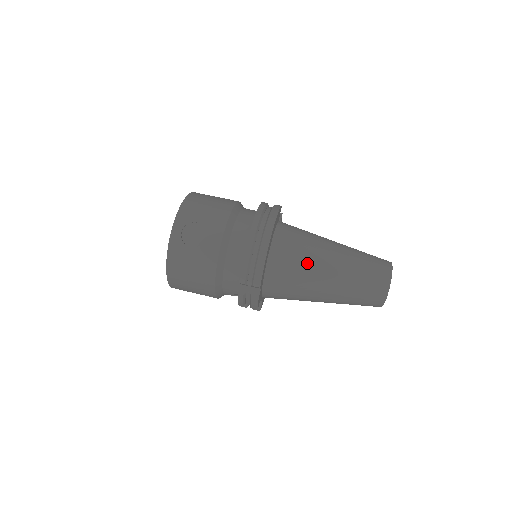
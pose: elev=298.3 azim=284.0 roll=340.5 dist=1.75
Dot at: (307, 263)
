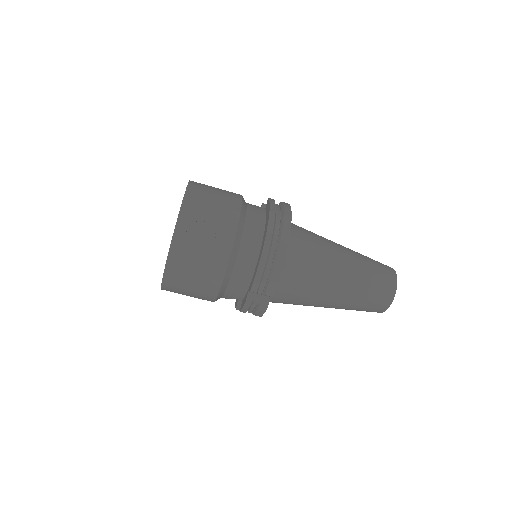
Dot at: (319, 270)
